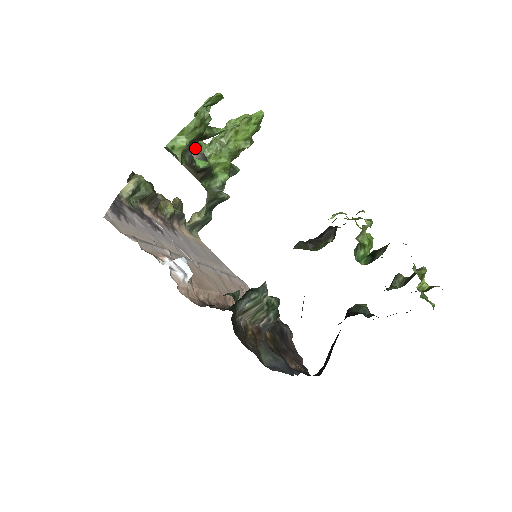
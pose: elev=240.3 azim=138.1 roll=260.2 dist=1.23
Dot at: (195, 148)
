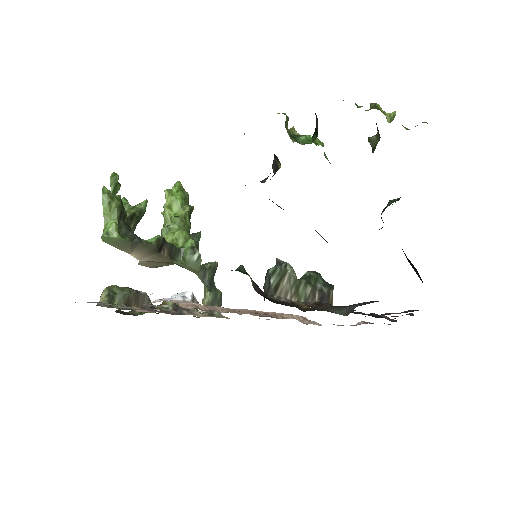
Dot at: occluded
